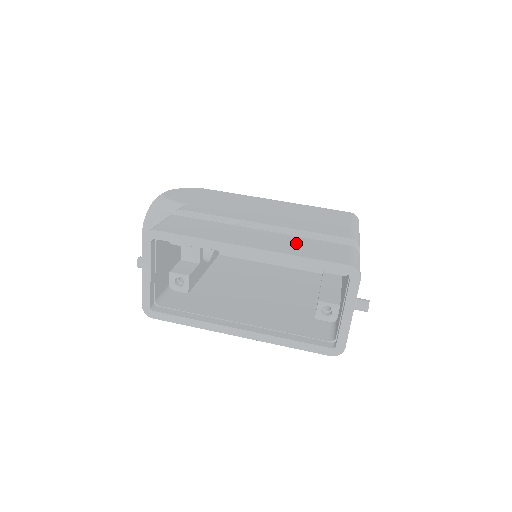
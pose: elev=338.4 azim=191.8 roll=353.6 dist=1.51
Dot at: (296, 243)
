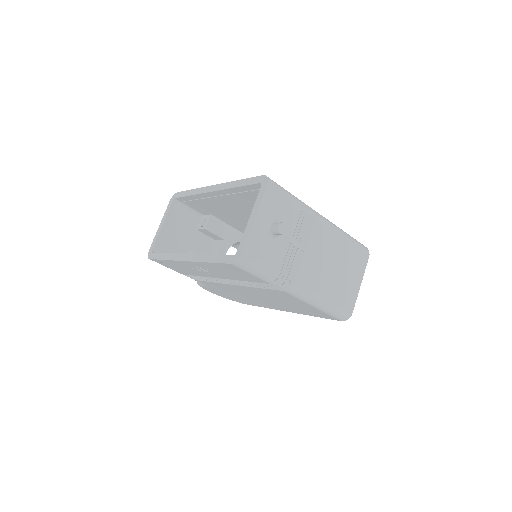
Dot at: occluded
